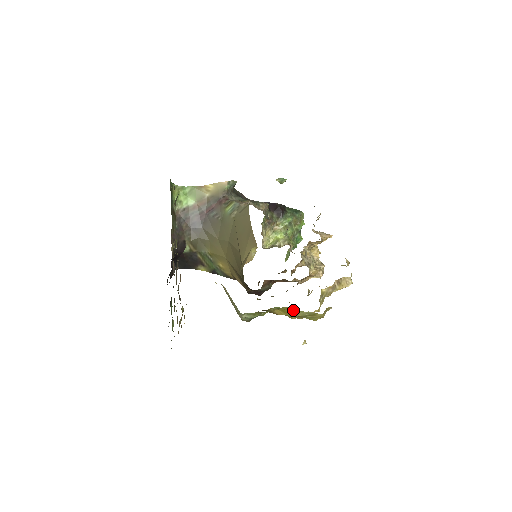
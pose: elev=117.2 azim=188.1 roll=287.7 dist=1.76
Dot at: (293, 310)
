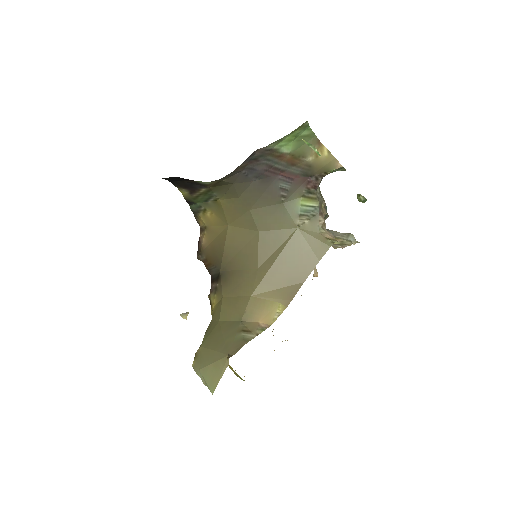
Dot at: (241, 378)
